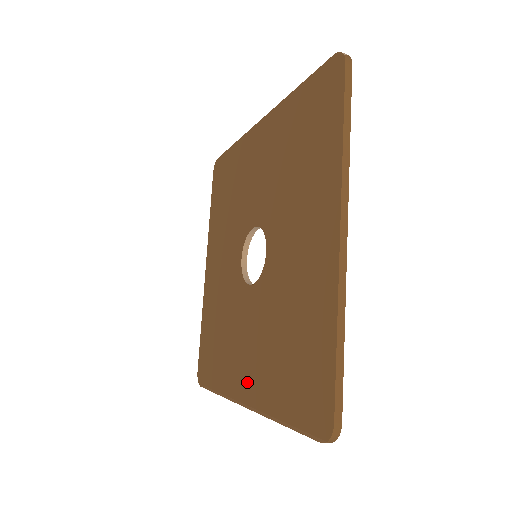
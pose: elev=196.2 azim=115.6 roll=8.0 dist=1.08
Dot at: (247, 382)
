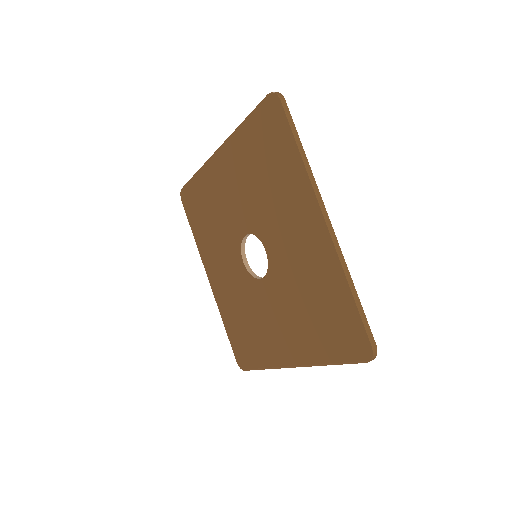
Dot at: (216, 280)
